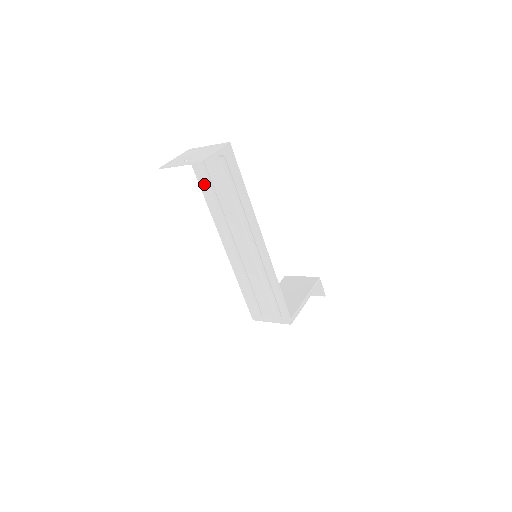
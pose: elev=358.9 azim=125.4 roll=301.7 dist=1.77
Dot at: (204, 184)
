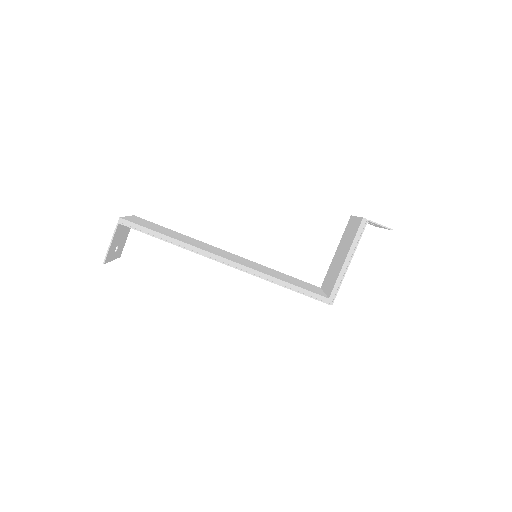
Dot at: occluded
